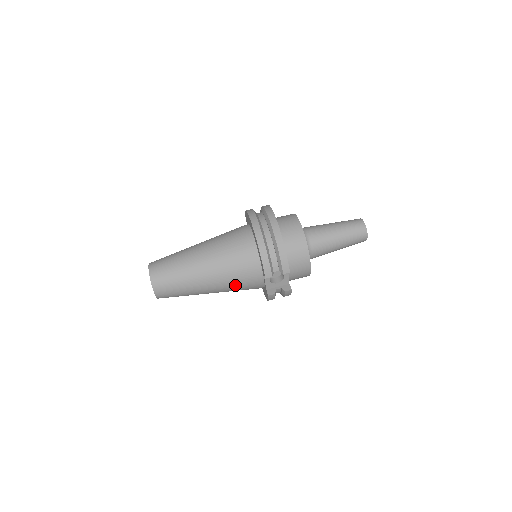
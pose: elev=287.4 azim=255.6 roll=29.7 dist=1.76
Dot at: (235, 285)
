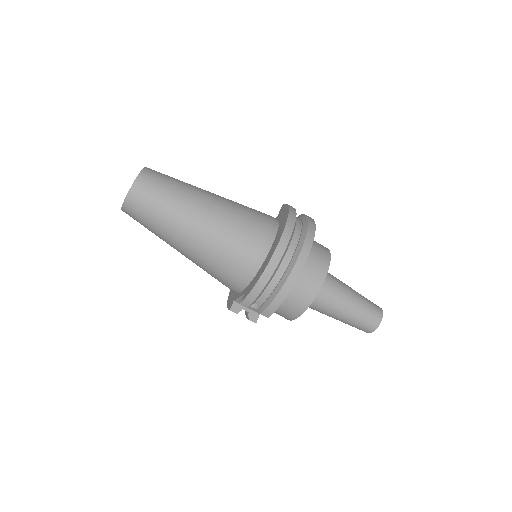
Dot at: (209, 272)
